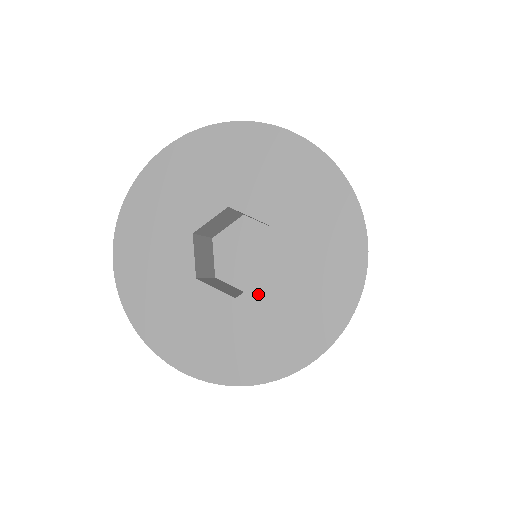
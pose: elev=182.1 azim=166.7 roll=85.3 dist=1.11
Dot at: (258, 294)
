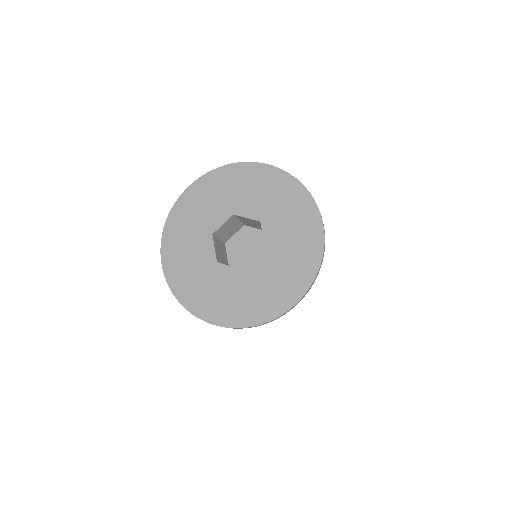
Dot at: (227, 272)
